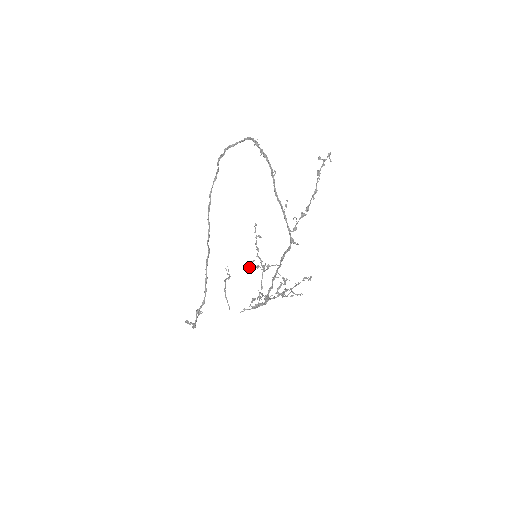
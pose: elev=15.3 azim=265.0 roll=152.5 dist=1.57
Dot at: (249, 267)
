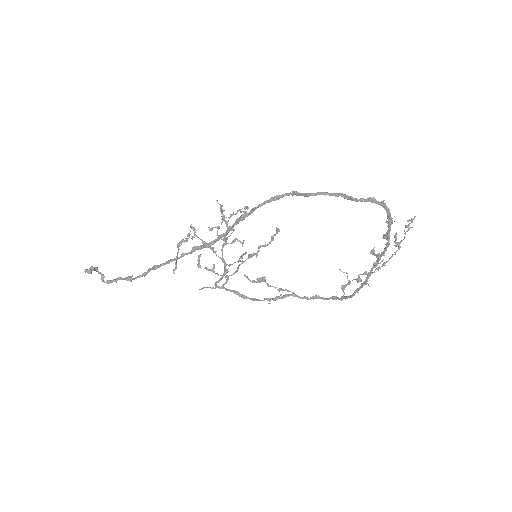
Dot at: (256, 282)
